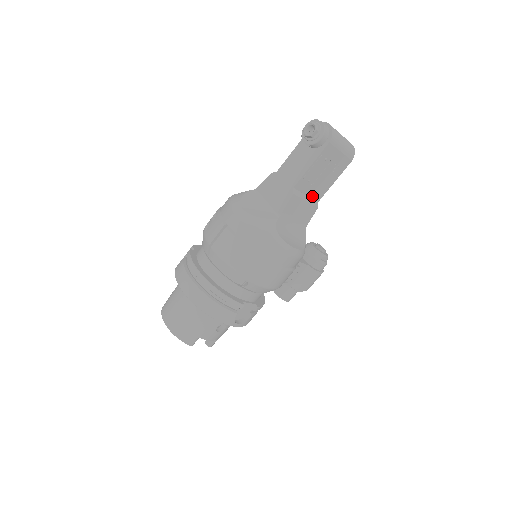
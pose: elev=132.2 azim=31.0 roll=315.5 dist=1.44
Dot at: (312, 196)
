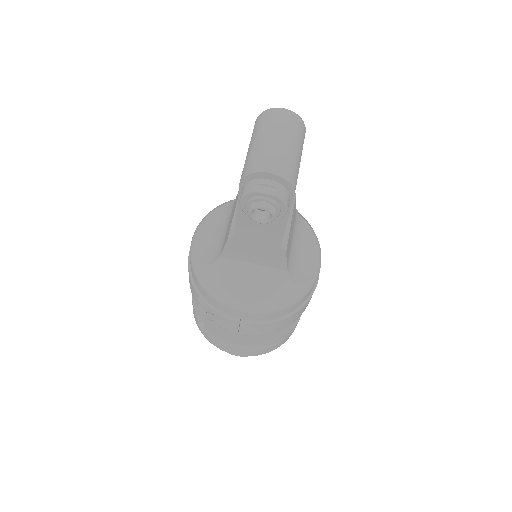
Dot at: occluded
